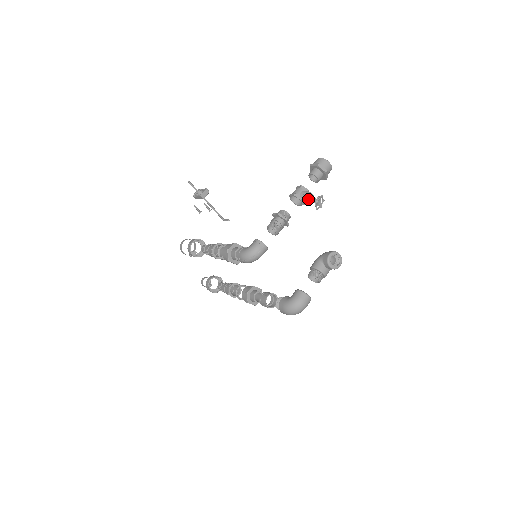
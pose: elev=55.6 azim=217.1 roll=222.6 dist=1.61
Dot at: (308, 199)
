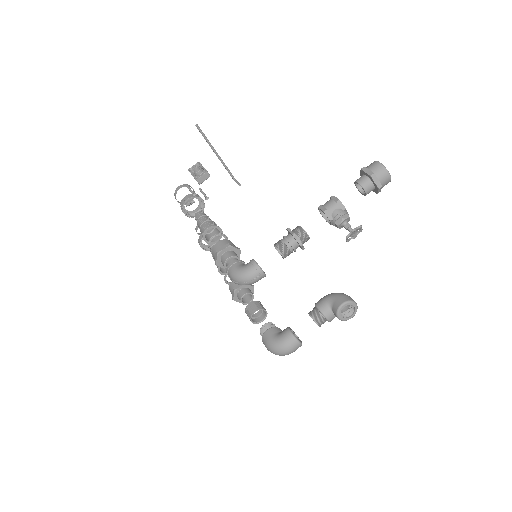
Dot at: (341, 223)
